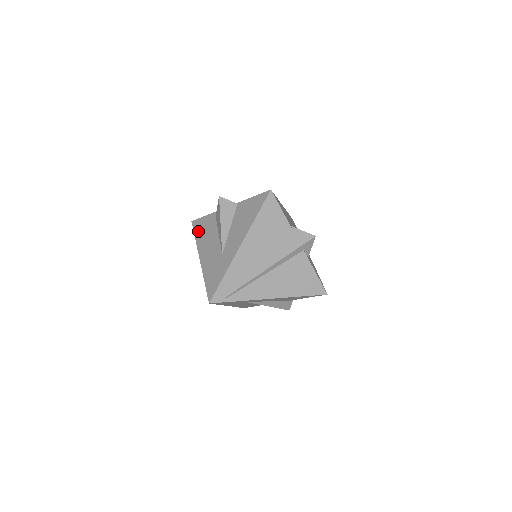
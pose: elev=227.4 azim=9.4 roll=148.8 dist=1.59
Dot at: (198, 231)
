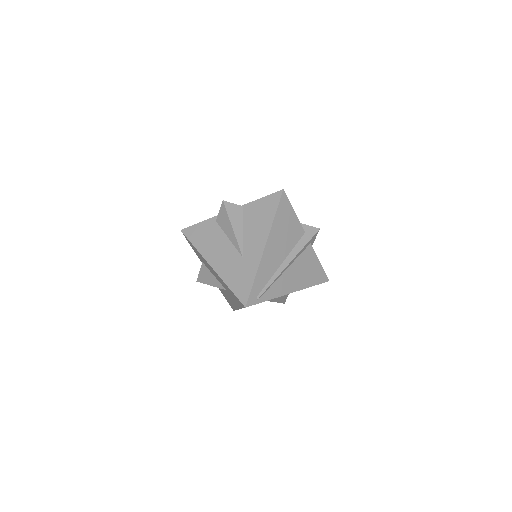
Dot at: (196, 239)
